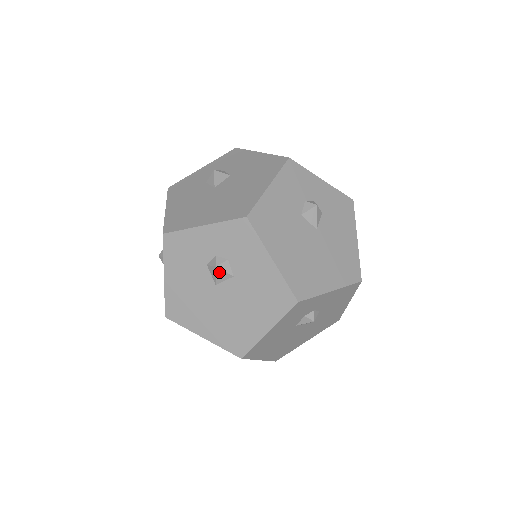
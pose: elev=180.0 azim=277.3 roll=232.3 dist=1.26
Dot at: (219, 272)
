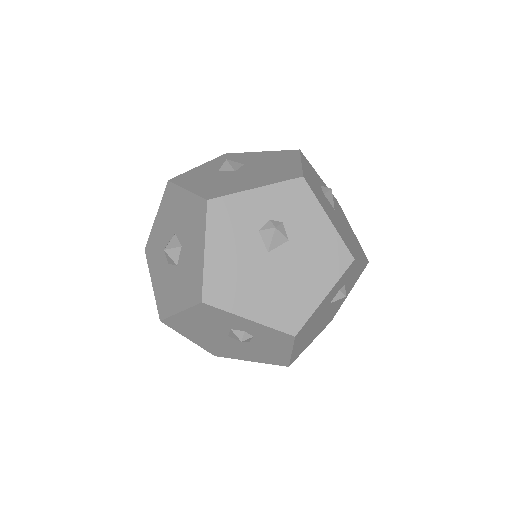
Dot at: (240, 340)
